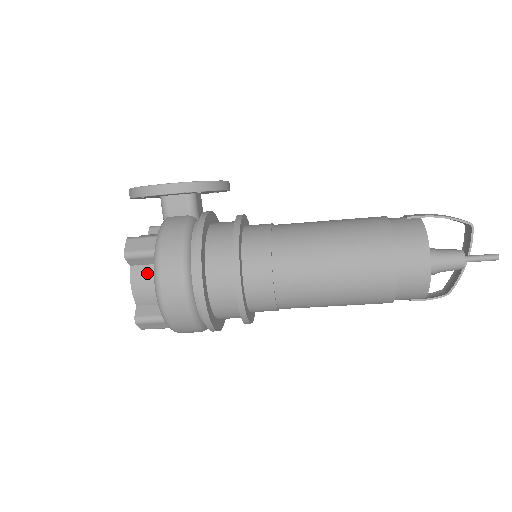
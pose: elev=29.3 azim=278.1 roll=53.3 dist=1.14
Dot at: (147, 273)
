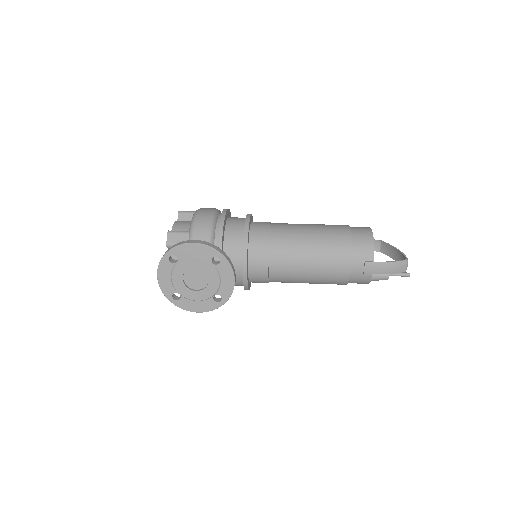
Dot at: occluded
